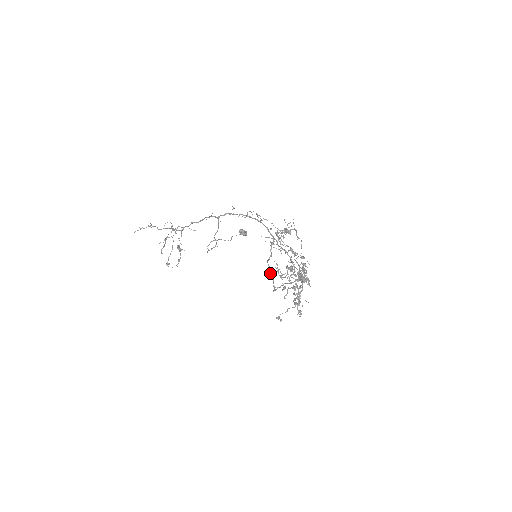
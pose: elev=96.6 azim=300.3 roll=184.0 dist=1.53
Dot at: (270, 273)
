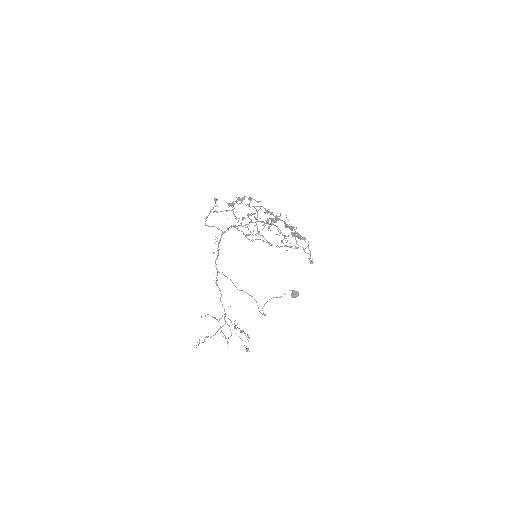
Dot at: occluded
